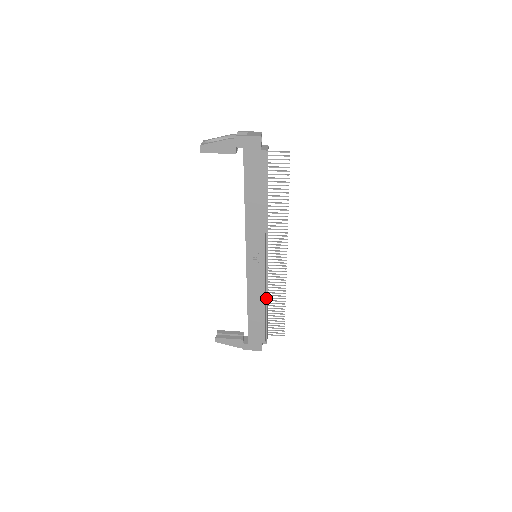
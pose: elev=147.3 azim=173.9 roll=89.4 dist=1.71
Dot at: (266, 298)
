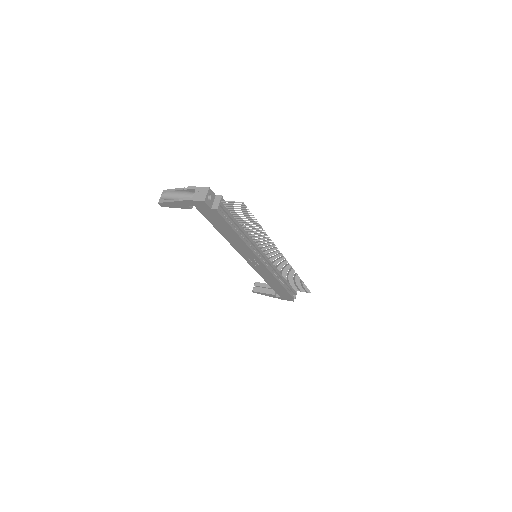
Dot at: (280, 277)
